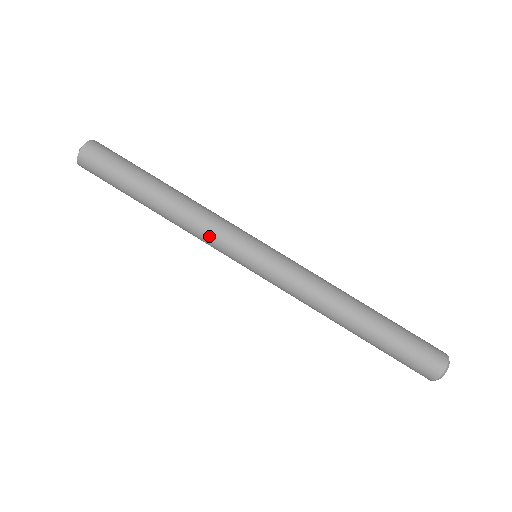
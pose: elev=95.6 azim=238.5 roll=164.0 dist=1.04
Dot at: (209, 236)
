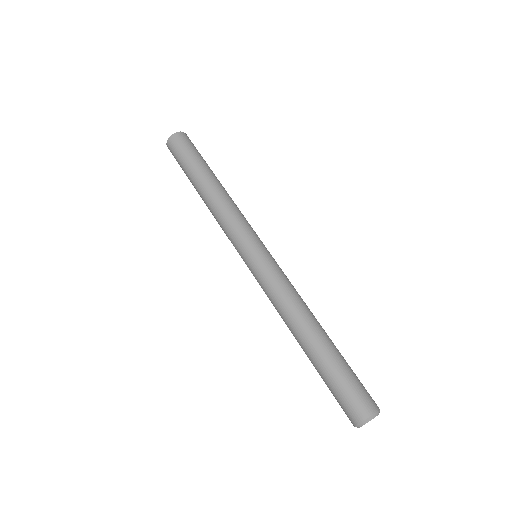
Dot at: (224, 231)
